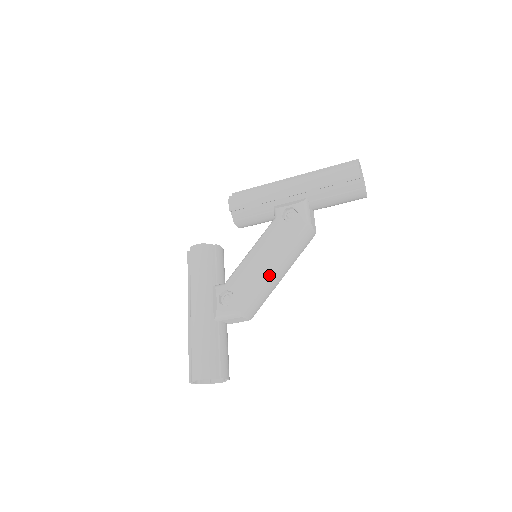
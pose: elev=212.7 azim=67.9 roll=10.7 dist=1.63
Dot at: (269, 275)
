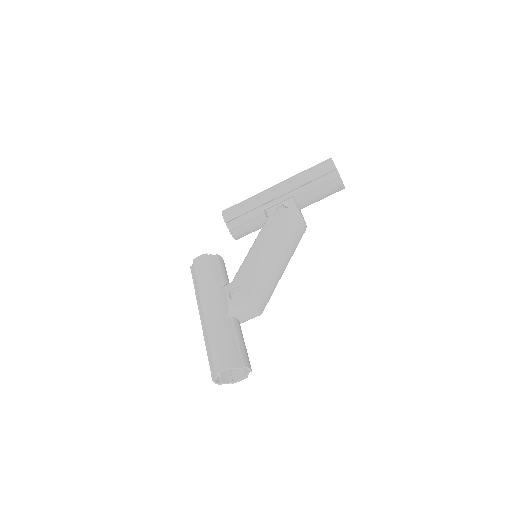
Dot at: (272, 264)
